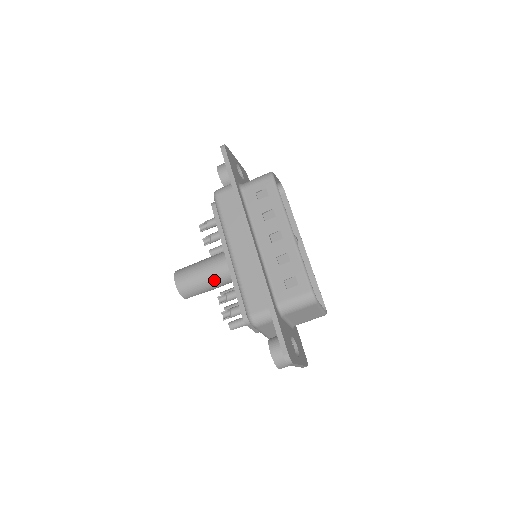
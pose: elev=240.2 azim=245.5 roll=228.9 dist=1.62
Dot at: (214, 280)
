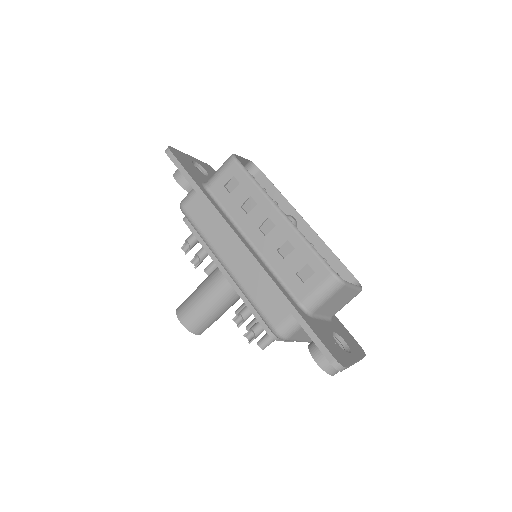
Dot at: (221, 303)
